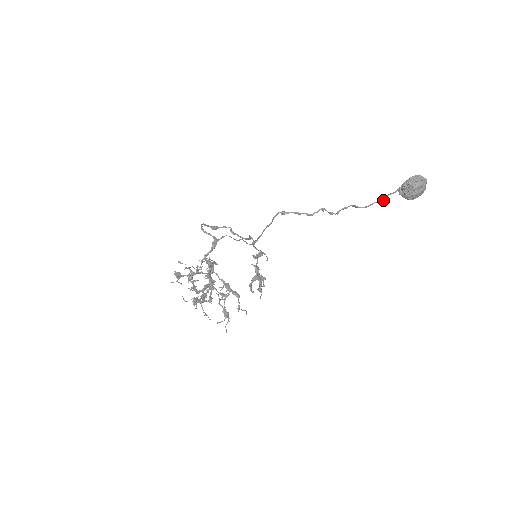
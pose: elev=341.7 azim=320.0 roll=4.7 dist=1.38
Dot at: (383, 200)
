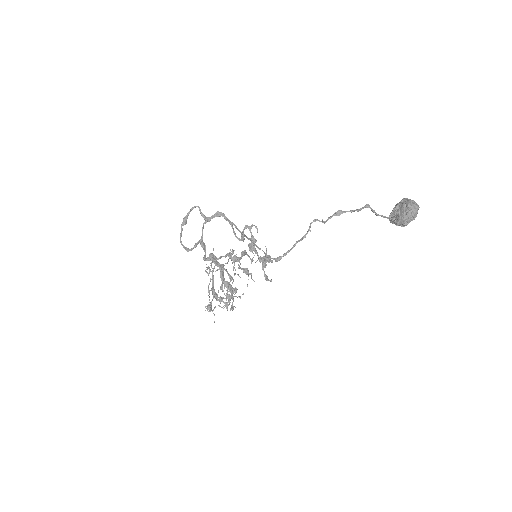
Dot at: occluded
